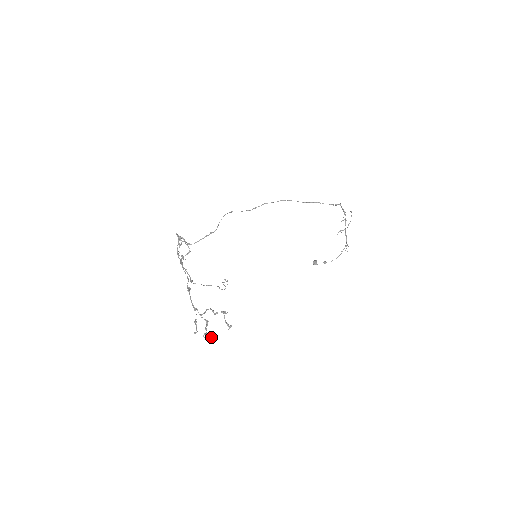
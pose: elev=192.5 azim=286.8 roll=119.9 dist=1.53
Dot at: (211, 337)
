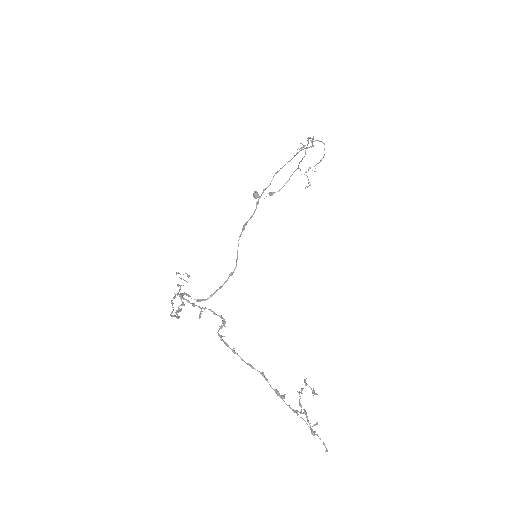
Dot at: (314, 425)
